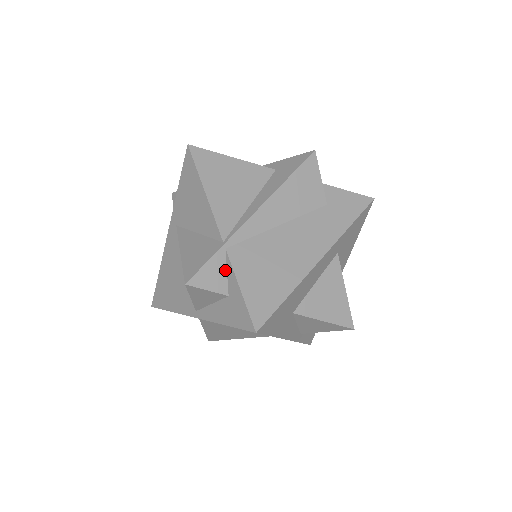
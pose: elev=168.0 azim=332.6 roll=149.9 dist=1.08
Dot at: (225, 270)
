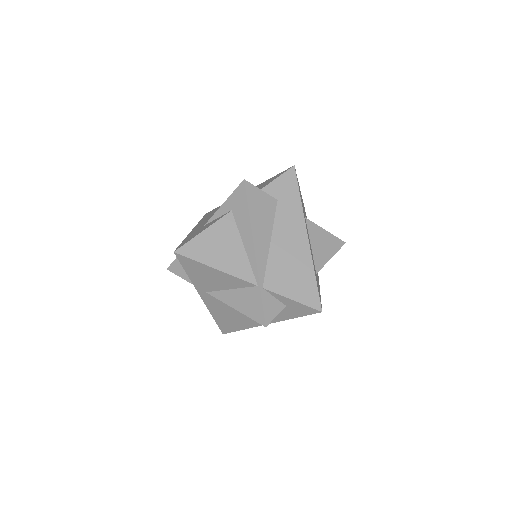
Dot at: (273, 297)
